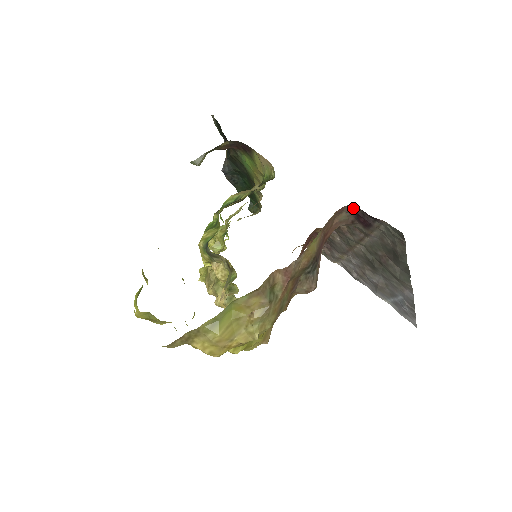
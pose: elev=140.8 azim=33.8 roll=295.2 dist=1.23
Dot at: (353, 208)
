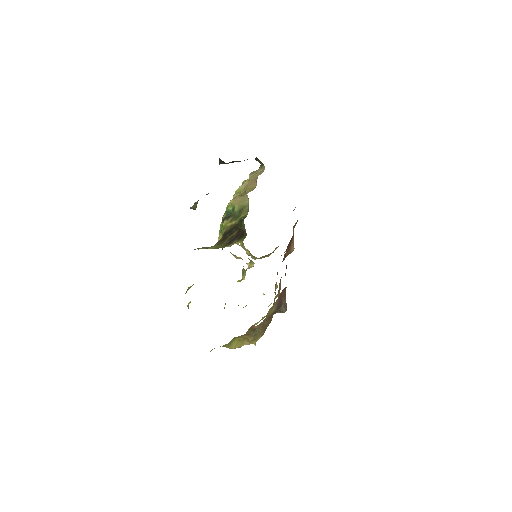
Dot at: occluded
